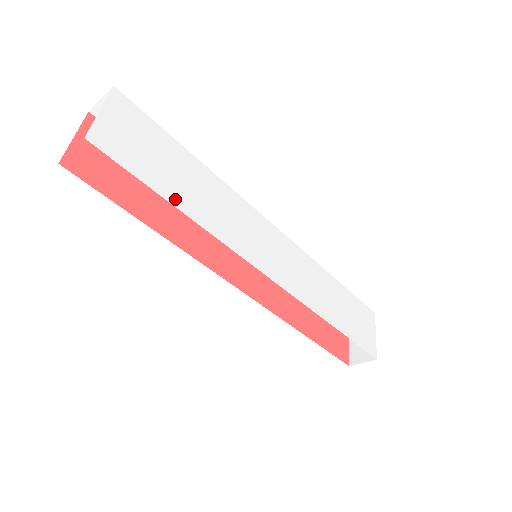
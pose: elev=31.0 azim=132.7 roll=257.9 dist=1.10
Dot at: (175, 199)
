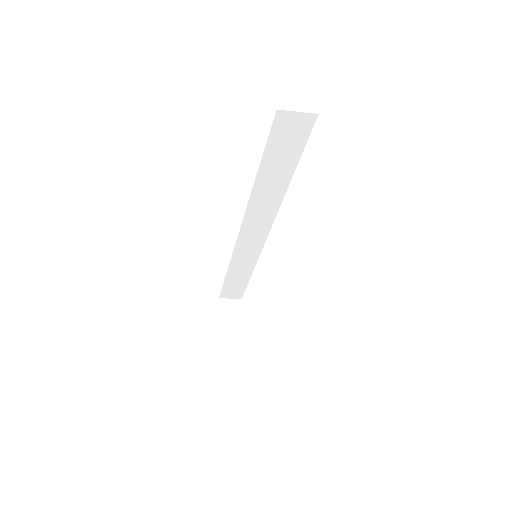
Dot at: occluded
